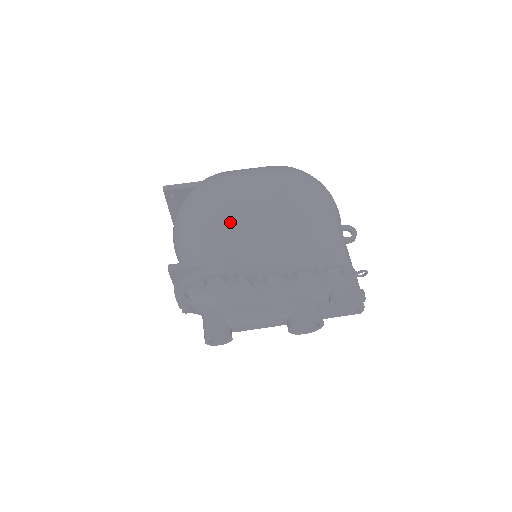
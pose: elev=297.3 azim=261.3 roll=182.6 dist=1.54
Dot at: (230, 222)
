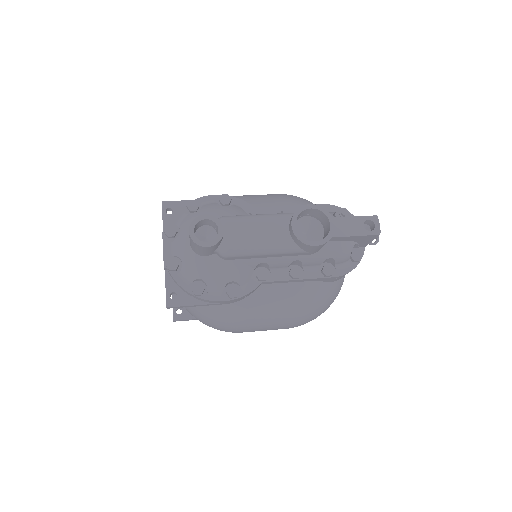
Dot at: occluded
